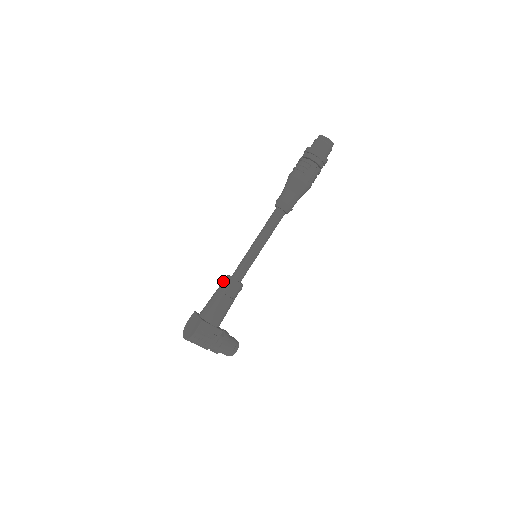
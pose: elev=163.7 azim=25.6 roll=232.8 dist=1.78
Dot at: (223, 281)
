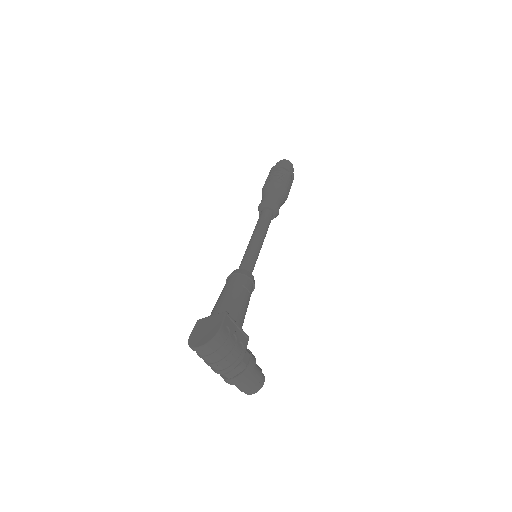
Dot at: (230, 276)
